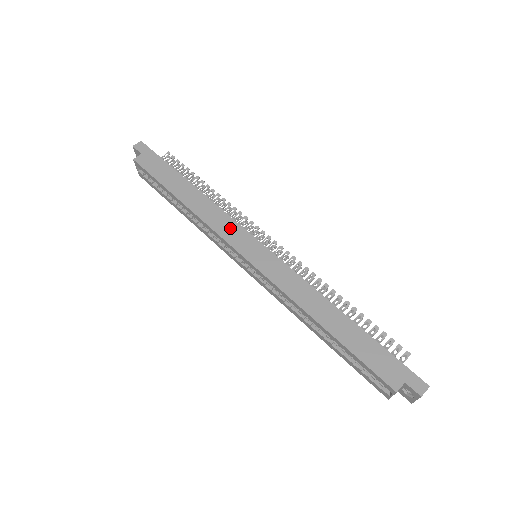
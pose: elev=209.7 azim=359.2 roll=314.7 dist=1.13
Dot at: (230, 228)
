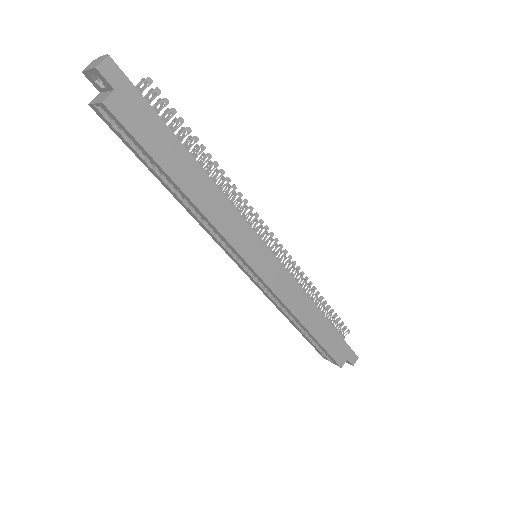
Dot at: (243, 234)
